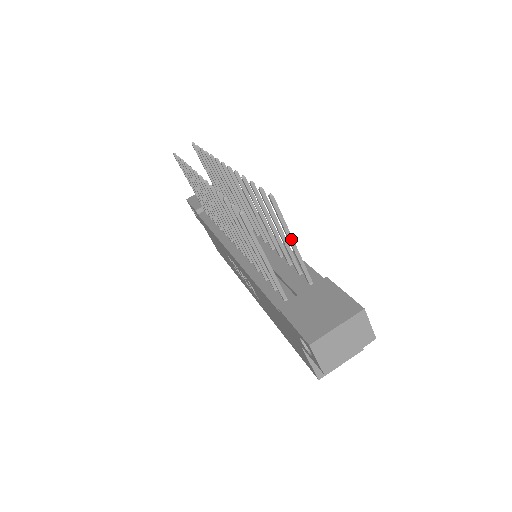
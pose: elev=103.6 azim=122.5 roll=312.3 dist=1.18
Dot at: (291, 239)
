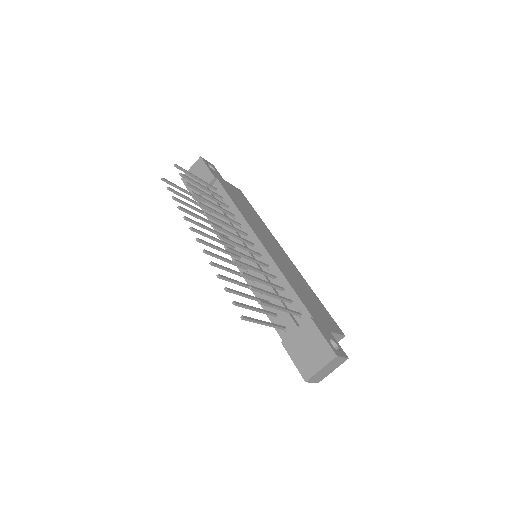
Dot at: (280, 309)
